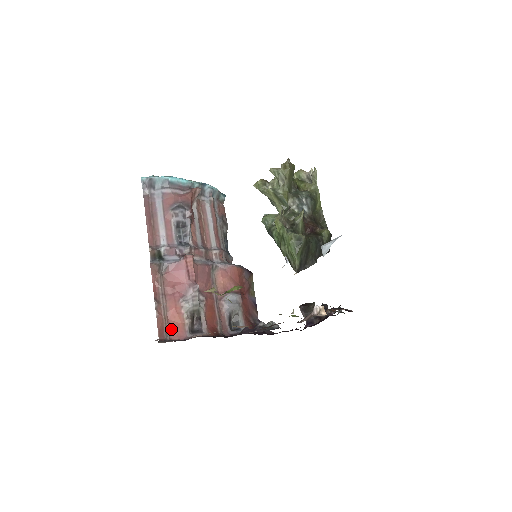
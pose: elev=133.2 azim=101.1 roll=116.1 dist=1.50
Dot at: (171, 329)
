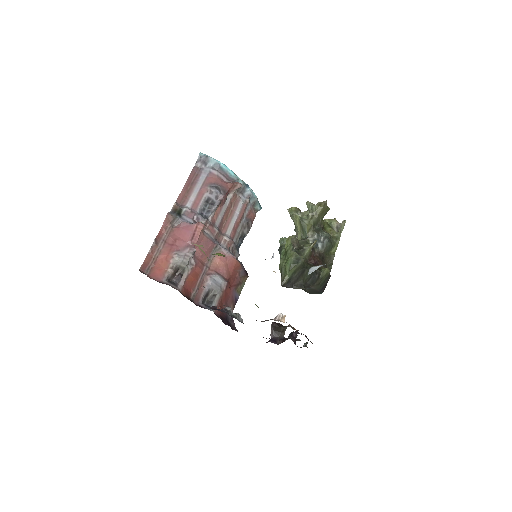
Dot at: (154, 269)
